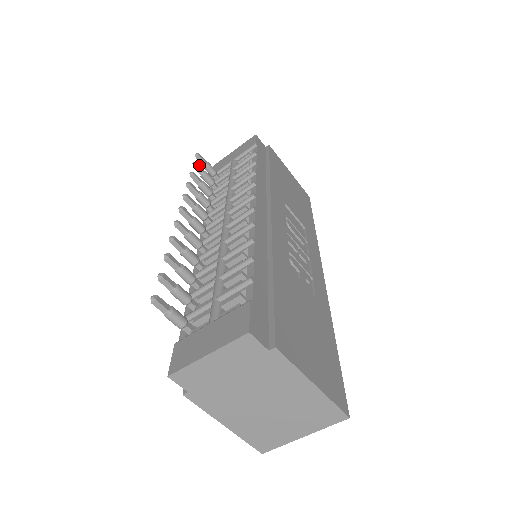
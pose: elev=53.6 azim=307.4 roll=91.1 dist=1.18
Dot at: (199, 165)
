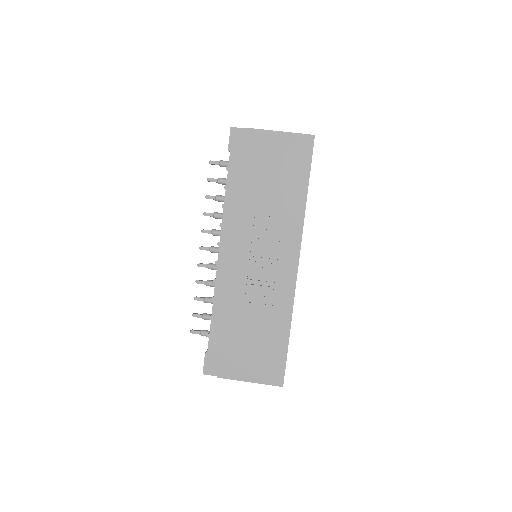
Dot at: (211, 178)
